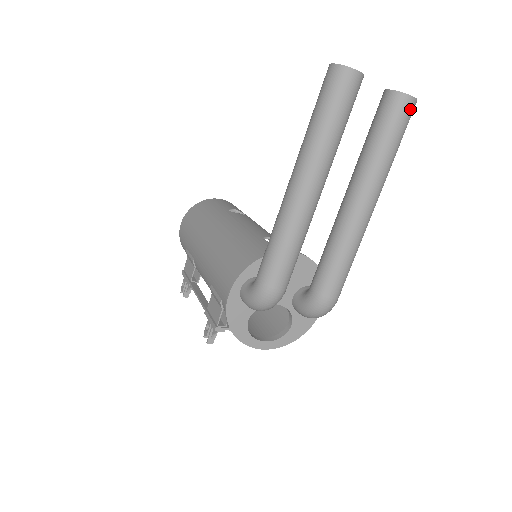
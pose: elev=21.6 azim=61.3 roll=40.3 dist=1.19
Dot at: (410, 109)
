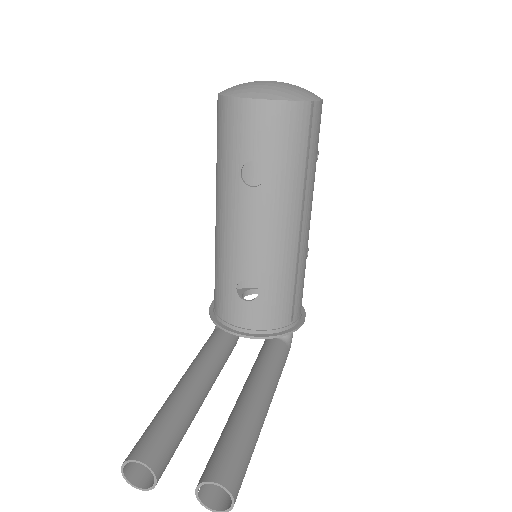
Dot at: (224, 501)
